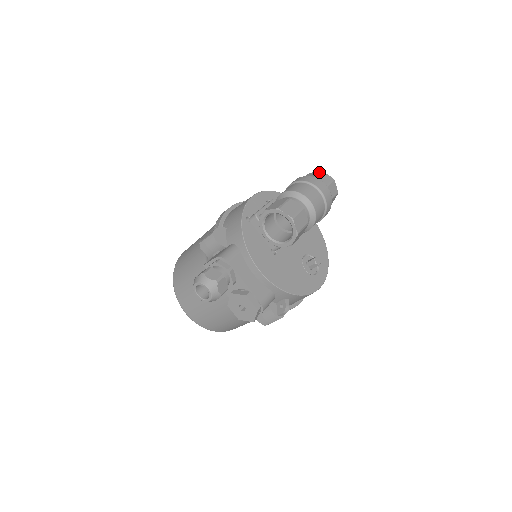
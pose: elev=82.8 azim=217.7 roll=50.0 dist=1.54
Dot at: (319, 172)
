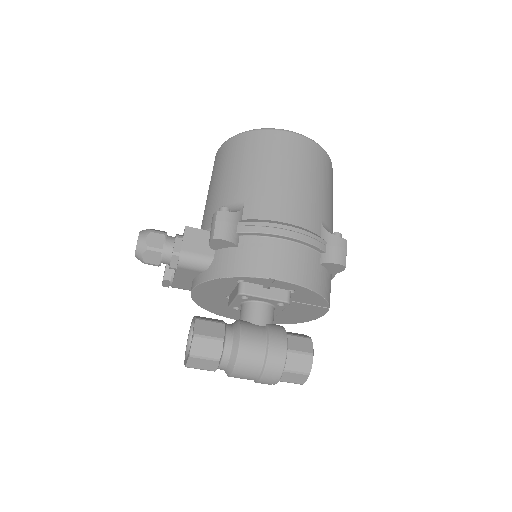
Dot at: (305, 373)
